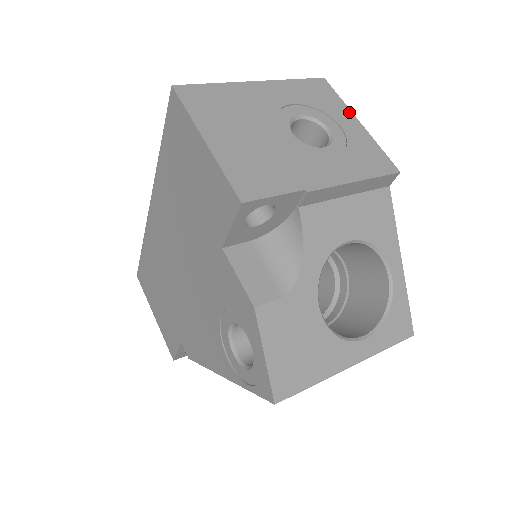
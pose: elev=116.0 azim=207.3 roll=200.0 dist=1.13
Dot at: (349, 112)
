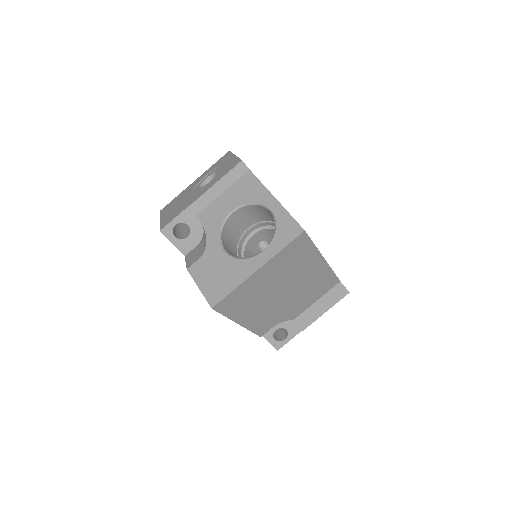
Dot at: (232, 155)
